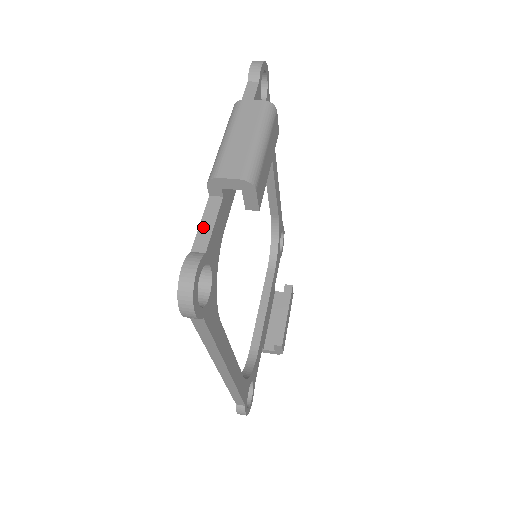
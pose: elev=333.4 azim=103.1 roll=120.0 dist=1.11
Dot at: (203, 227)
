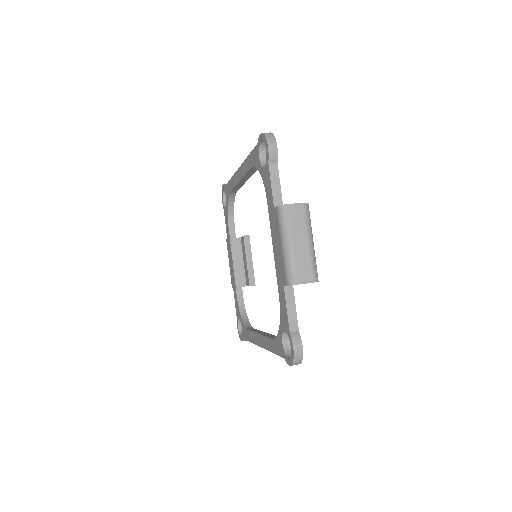
Dot at: (290, 313)
